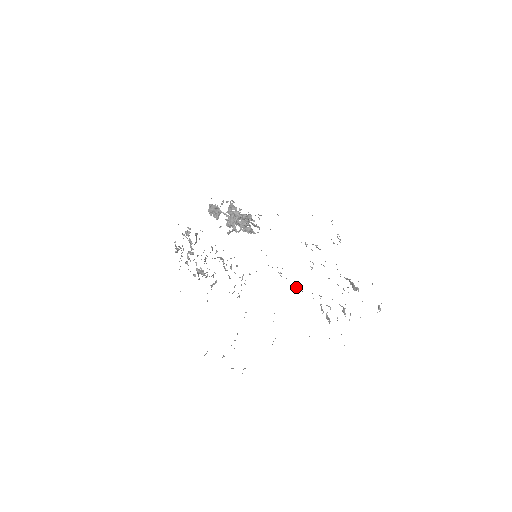
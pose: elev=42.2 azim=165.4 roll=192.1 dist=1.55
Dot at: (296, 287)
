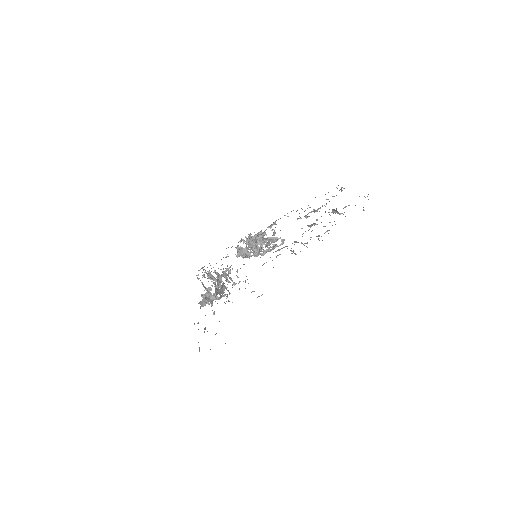
Dot at: (275, 251)
